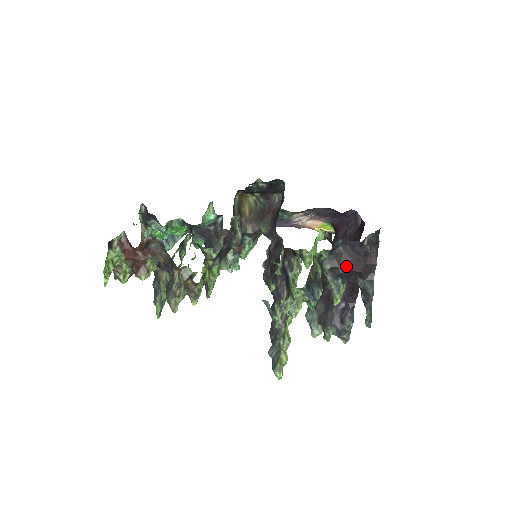
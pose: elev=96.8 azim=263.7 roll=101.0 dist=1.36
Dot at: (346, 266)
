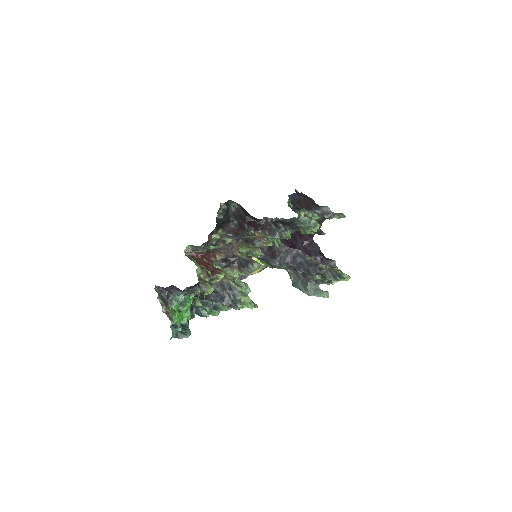
Dot at: (303, 206)
